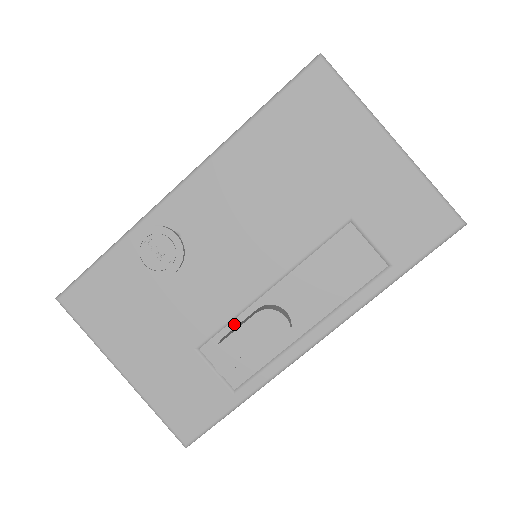
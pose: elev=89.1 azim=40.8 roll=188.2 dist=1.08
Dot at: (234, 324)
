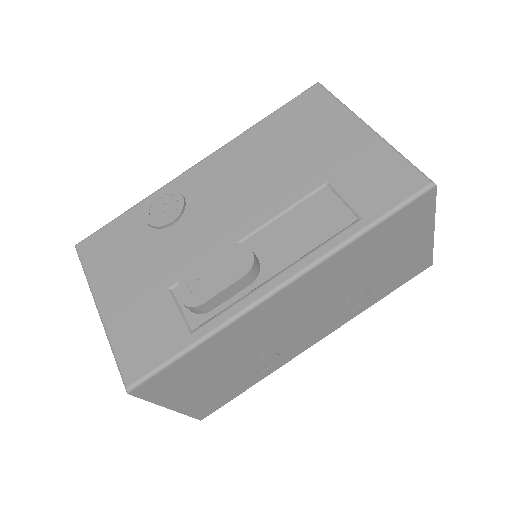
Dot at: occluded
